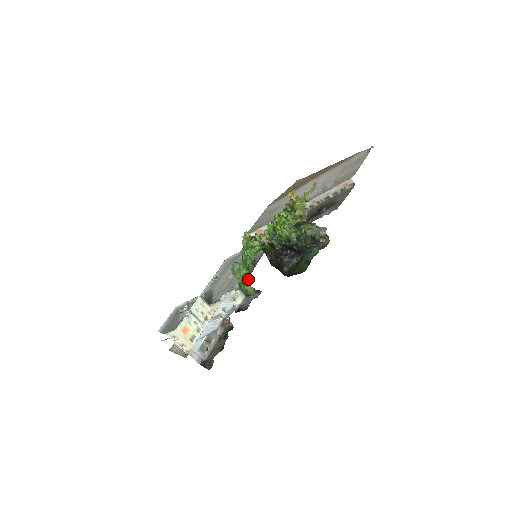
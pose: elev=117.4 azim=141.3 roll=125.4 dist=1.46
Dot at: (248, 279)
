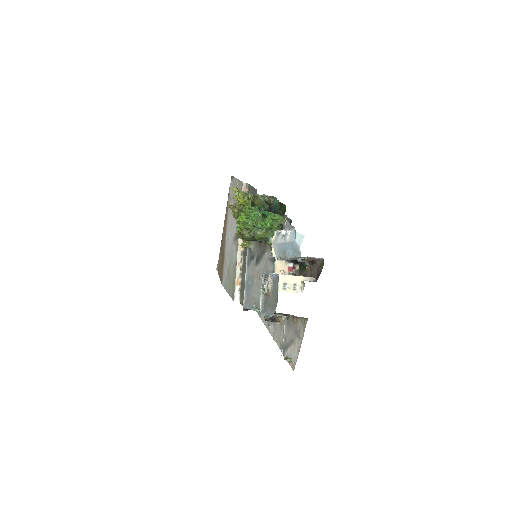
Dot at: (271, 214)
